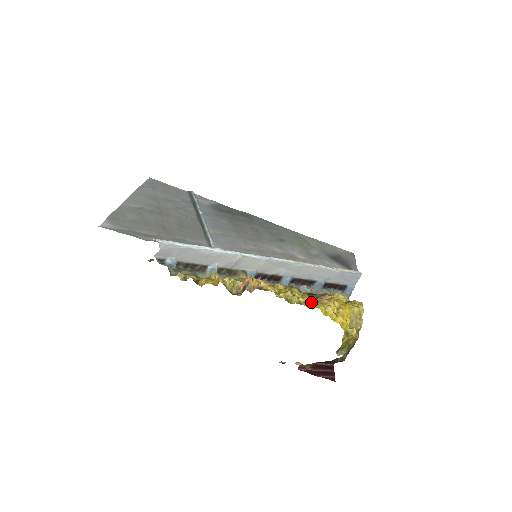
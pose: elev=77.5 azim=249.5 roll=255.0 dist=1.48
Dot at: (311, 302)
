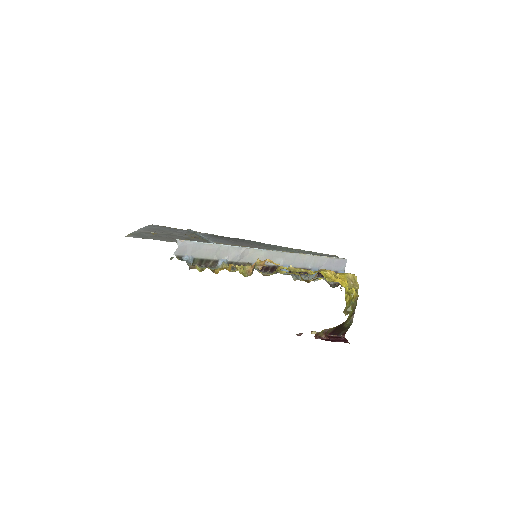
Dot at: (311, 271)
